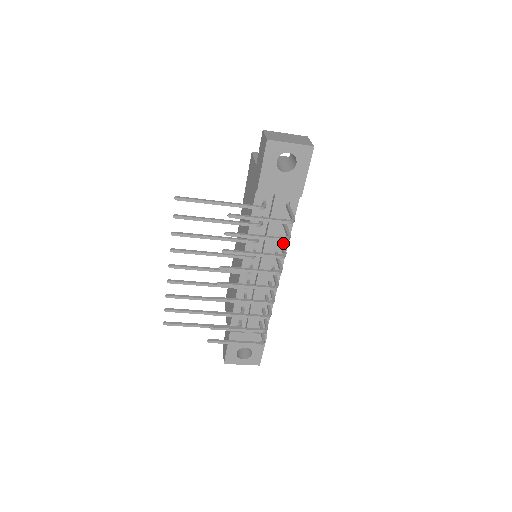
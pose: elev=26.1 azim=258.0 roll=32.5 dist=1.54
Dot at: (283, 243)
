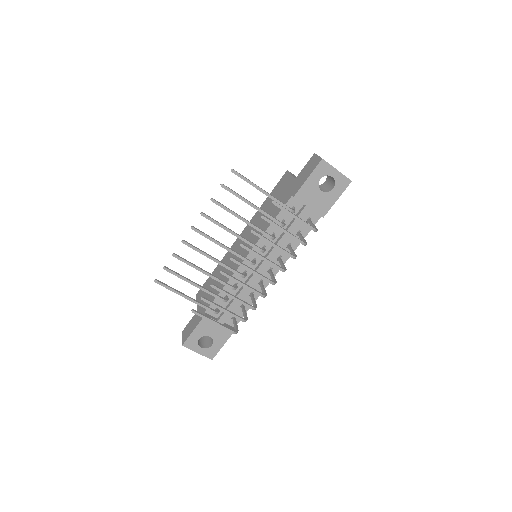
Dot at: occluded
